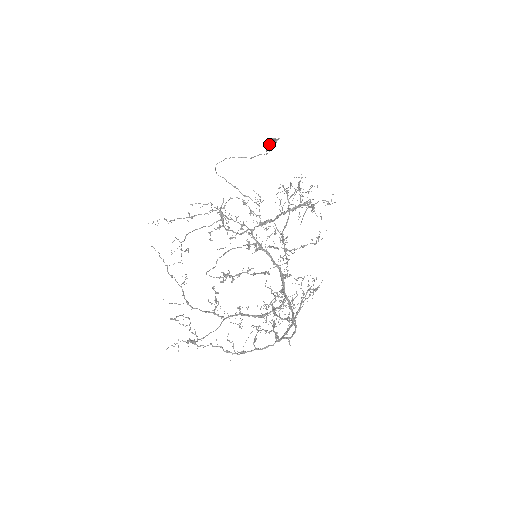
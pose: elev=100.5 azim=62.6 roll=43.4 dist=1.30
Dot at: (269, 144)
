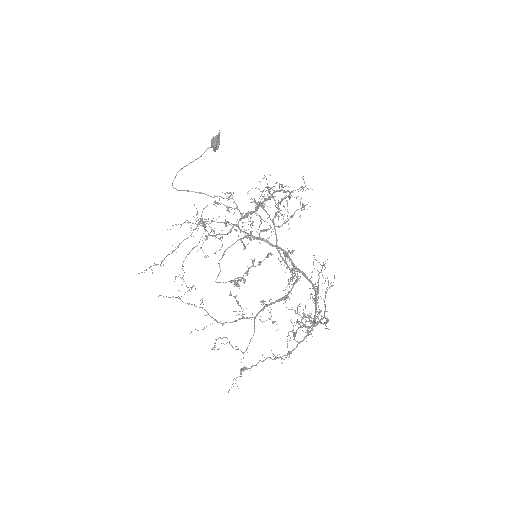
Dot at: (215, 146)
